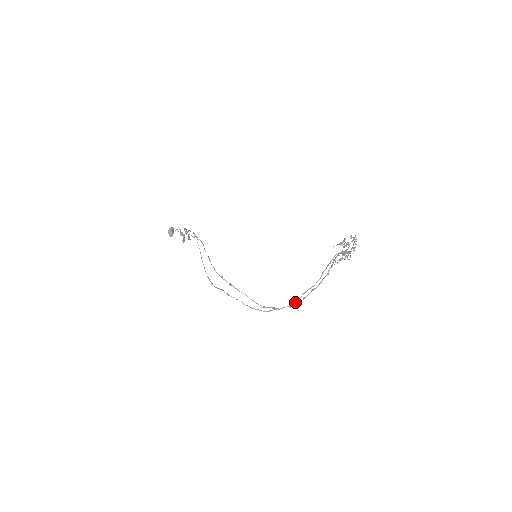
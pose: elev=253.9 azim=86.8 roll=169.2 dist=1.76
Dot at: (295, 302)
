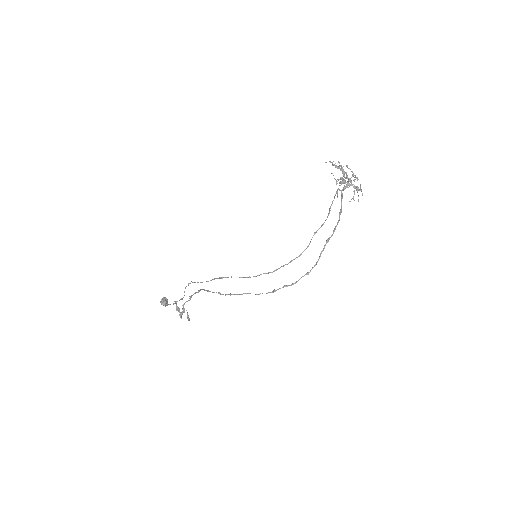
Dot at: (306, 248)
